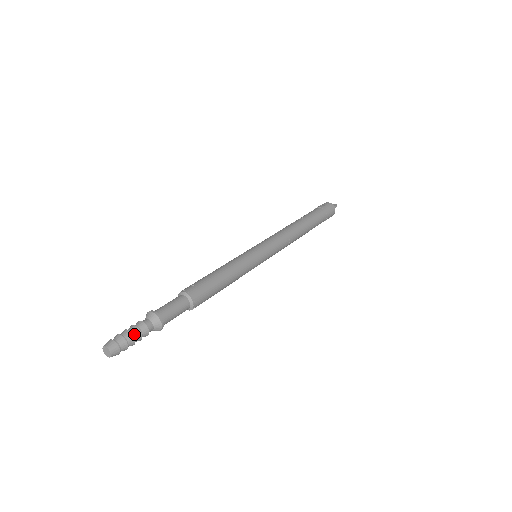
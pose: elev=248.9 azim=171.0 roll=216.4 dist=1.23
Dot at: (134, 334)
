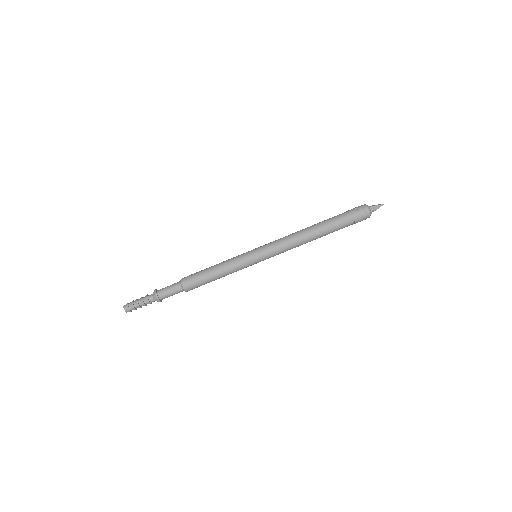
Dot at: (141, 304)
